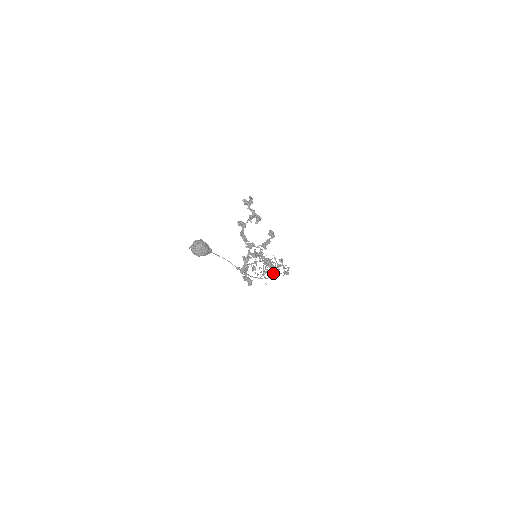
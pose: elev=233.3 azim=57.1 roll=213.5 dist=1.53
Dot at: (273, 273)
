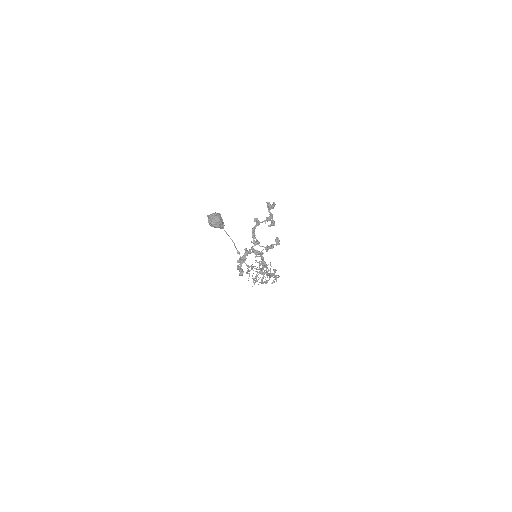
Dot at: occluded
